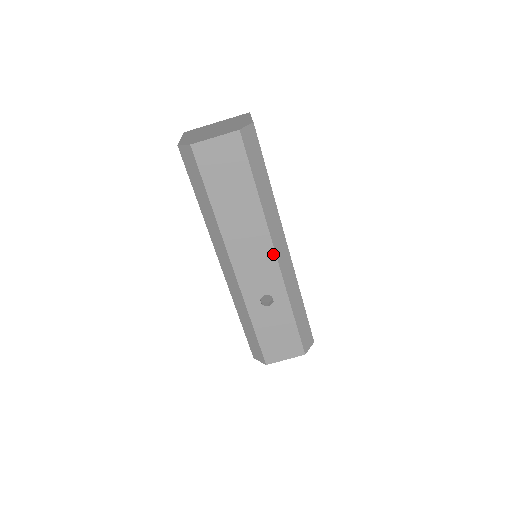
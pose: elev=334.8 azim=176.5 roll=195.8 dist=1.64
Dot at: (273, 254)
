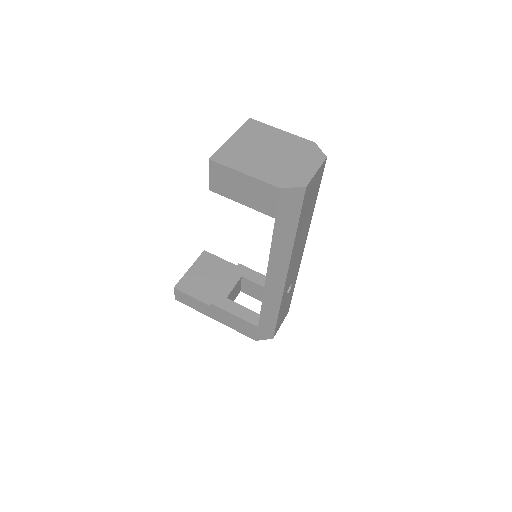
Dot at: (303, 250)
